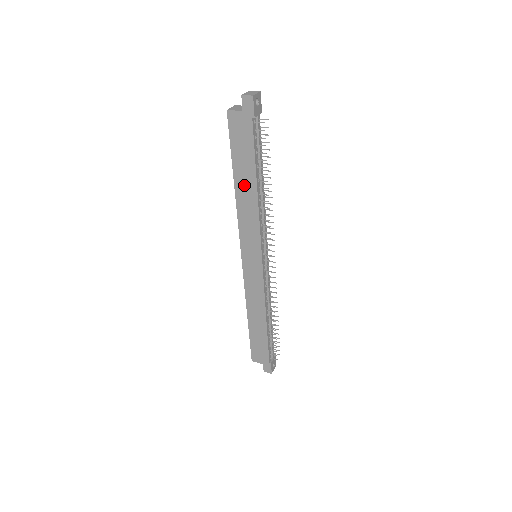
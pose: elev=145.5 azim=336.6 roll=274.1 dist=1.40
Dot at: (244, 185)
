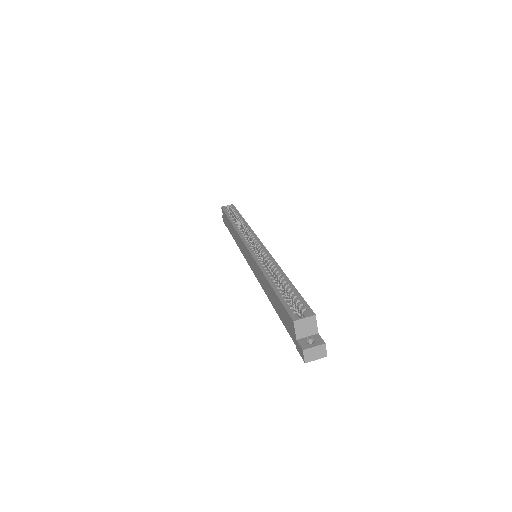
Dot at: (270, 291)
